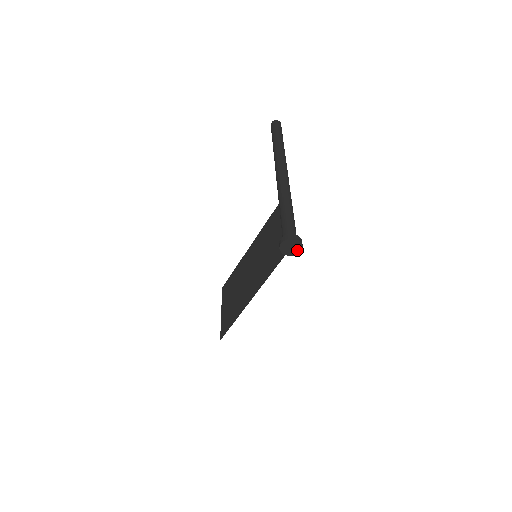
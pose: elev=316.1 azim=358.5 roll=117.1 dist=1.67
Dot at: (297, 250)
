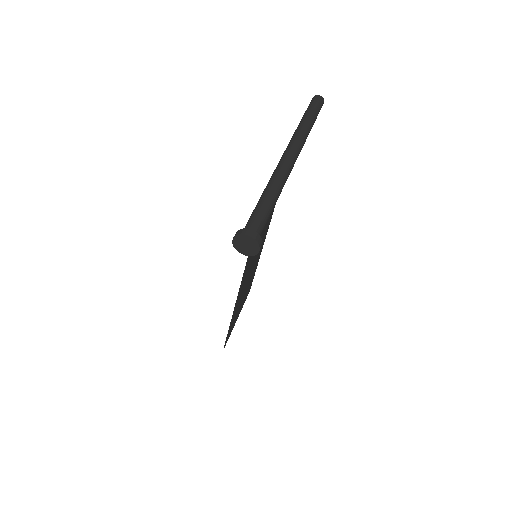
Dot at: (254, 249)
